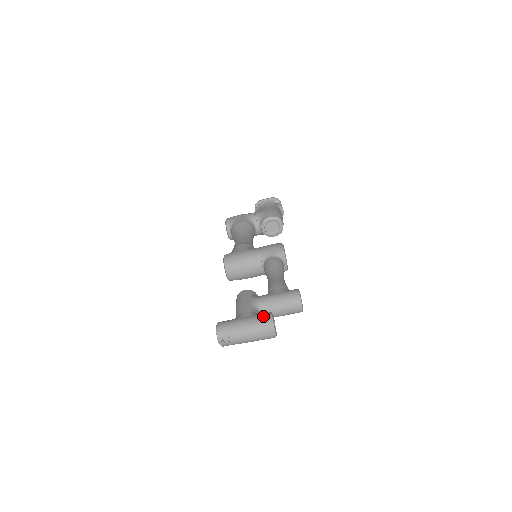
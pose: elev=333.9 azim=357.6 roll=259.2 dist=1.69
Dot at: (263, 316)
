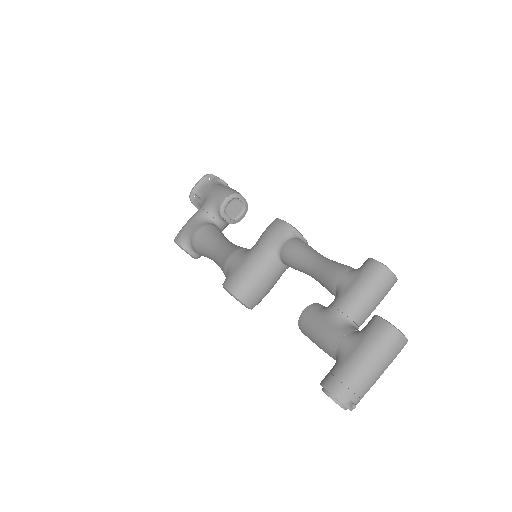
Dot at: (374, 330)
